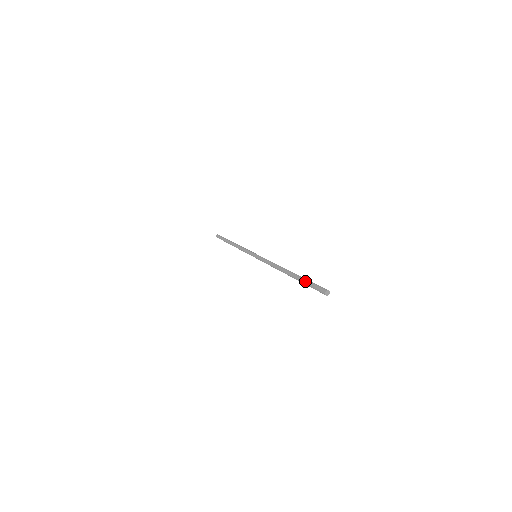
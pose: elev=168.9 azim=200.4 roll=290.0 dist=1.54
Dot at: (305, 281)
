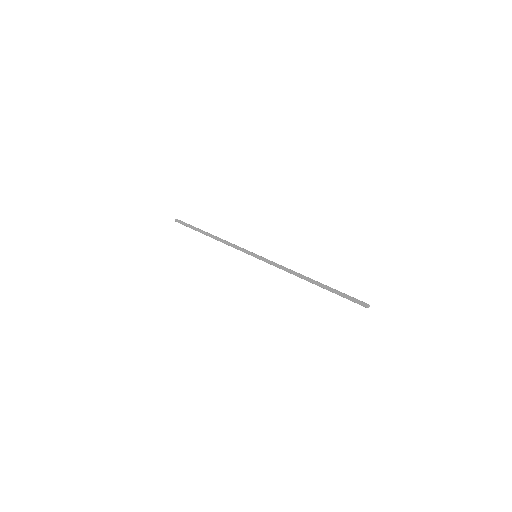
Dot at: (339, 295)
